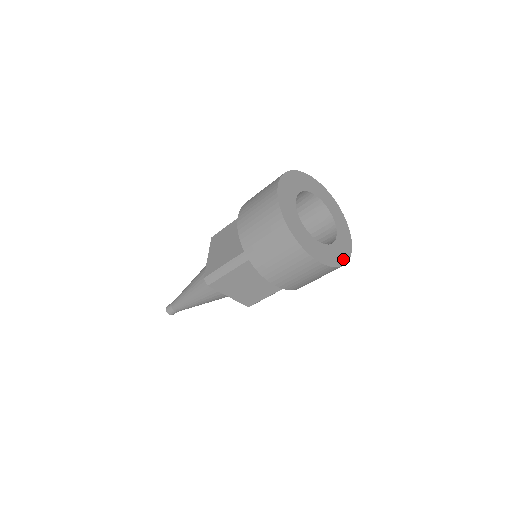
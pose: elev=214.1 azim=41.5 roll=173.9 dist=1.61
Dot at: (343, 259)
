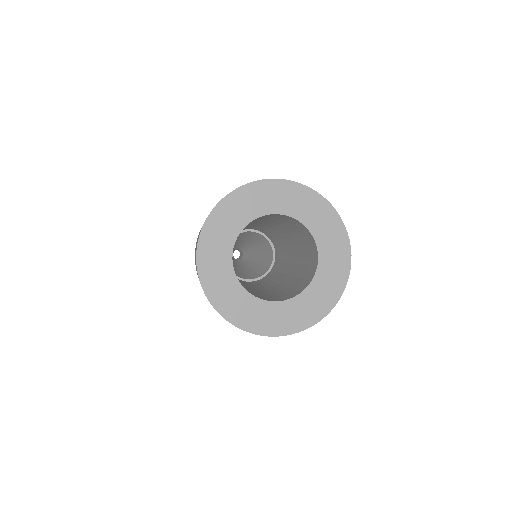
Dot at: (324, 307)
